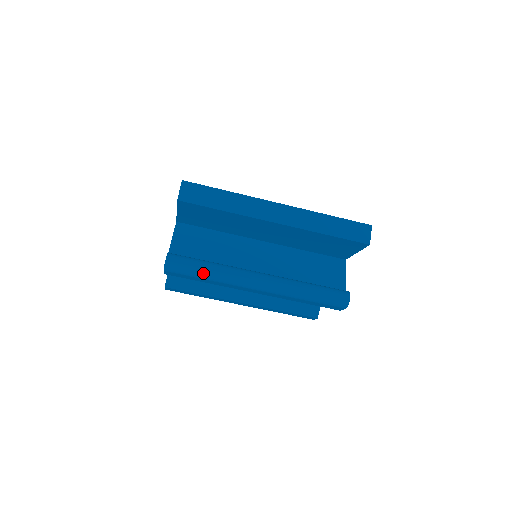
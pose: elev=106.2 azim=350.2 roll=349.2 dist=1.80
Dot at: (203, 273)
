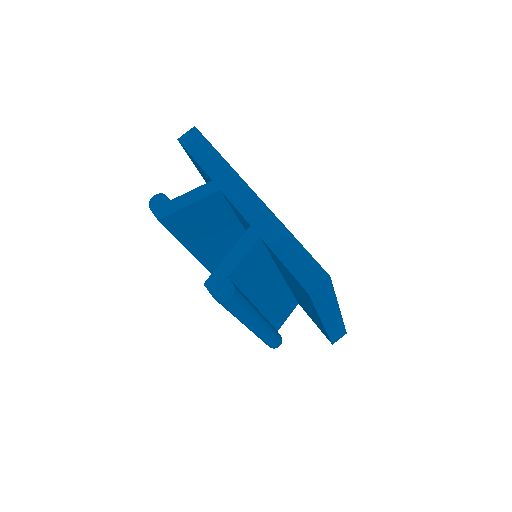
Dot at: (237, 314)
